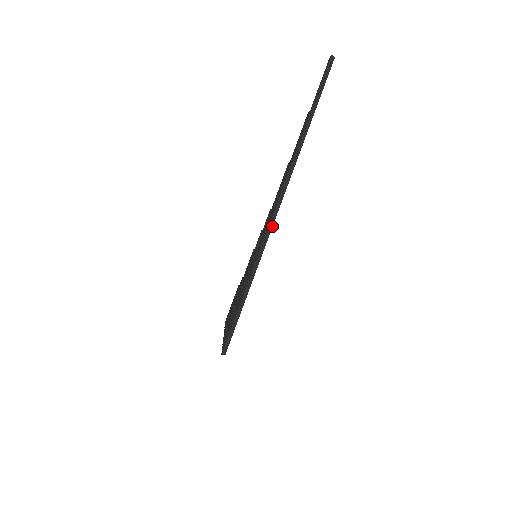
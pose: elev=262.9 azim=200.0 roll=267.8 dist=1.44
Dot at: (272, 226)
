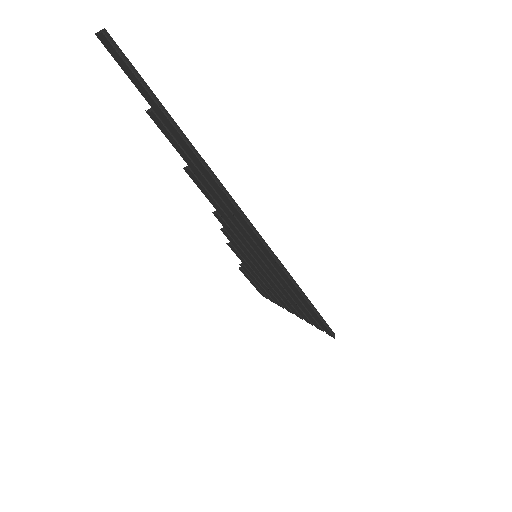
Dot at: (260, 236)
